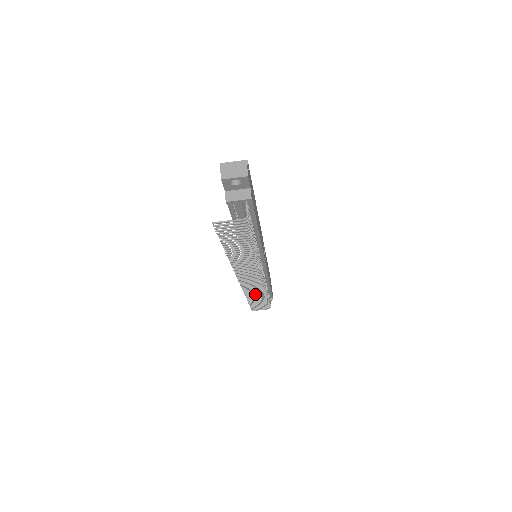
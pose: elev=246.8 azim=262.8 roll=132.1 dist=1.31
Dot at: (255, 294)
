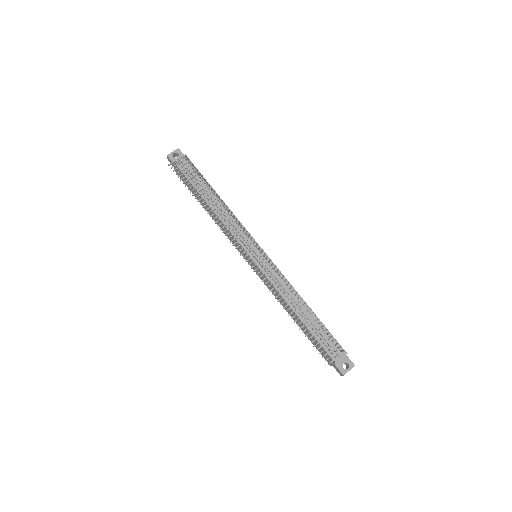
Dot at: (287, 299)
